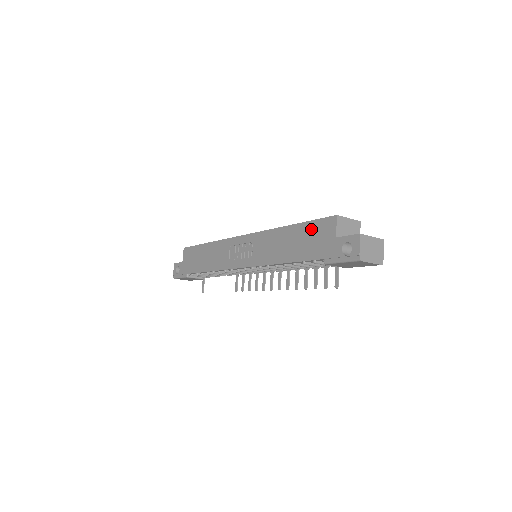
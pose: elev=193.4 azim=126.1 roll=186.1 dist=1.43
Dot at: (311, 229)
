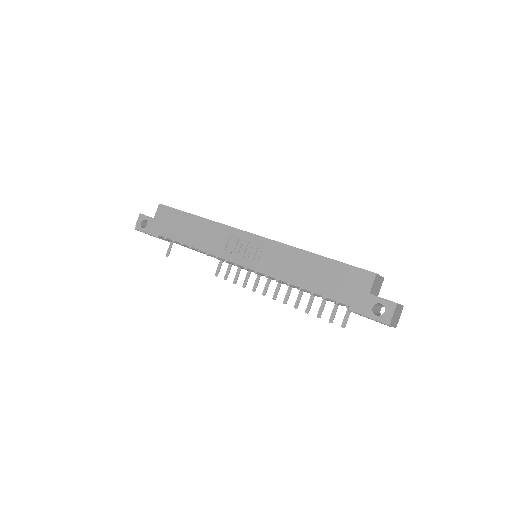
Dot at: (343, 271)
